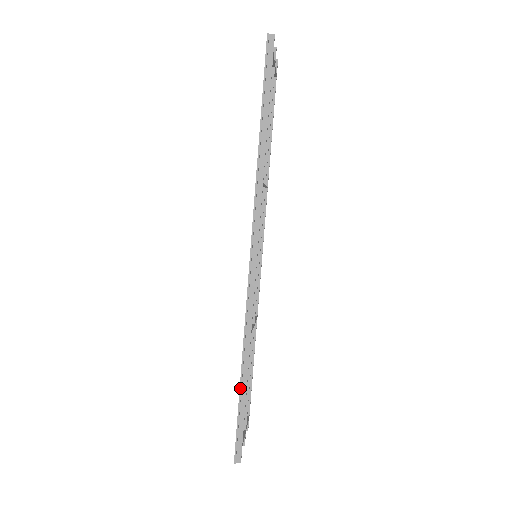
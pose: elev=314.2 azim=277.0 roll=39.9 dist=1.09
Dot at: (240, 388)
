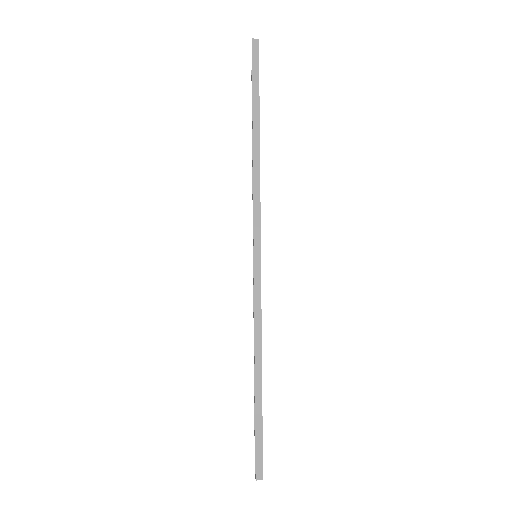
Dot at: (255, 393)
